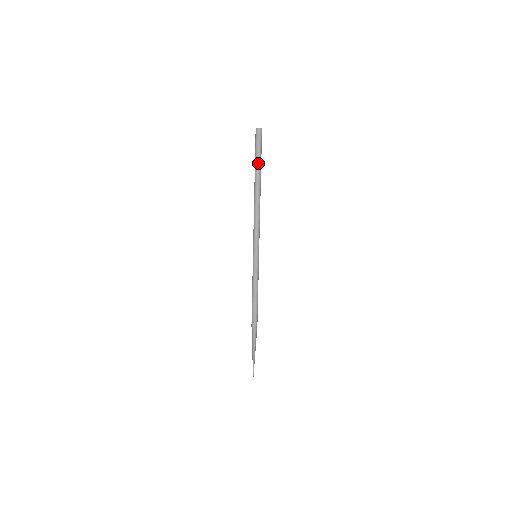
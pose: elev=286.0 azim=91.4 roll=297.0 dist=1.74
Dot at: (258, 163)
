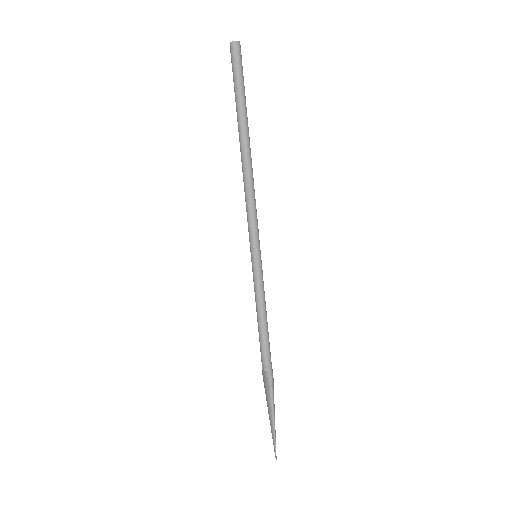
Dot at: (241, 100)
